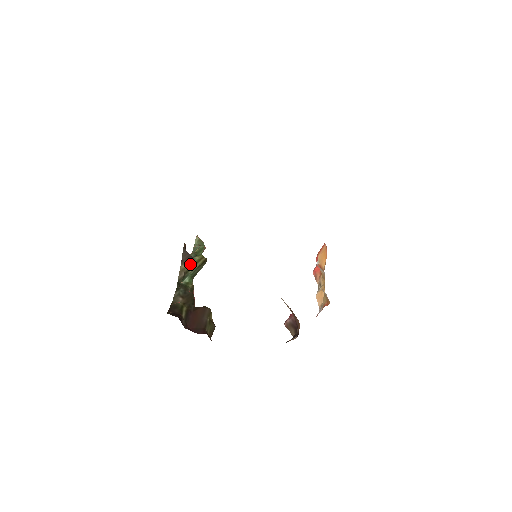
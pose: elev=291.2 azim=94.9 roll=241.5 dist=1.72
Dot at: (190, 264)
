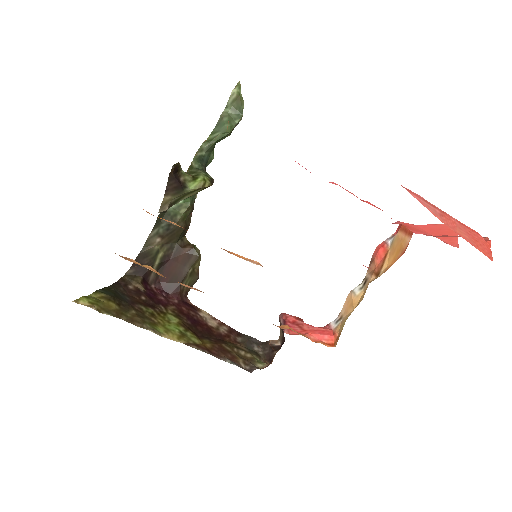
Dot at: (179, 195)
